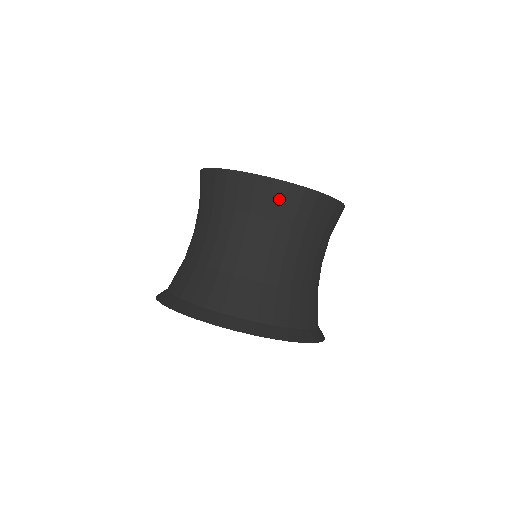
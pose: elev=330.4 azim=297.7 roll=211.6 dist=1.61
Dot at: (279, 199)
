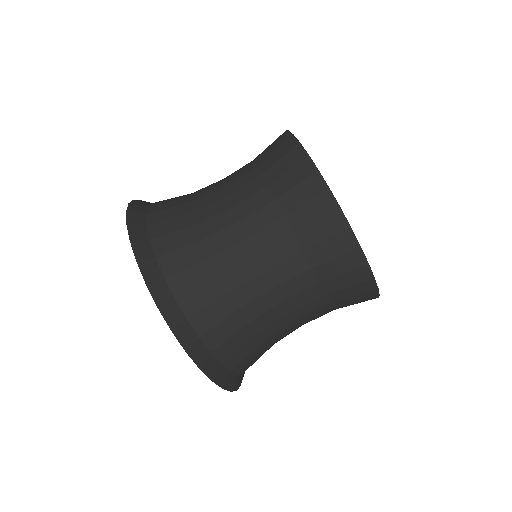
Dot at: (325, 232)
